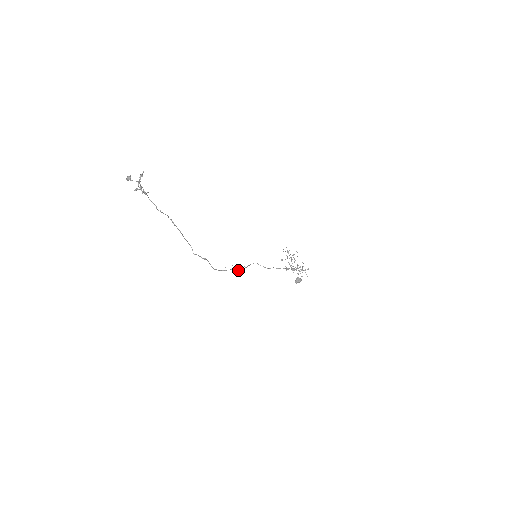
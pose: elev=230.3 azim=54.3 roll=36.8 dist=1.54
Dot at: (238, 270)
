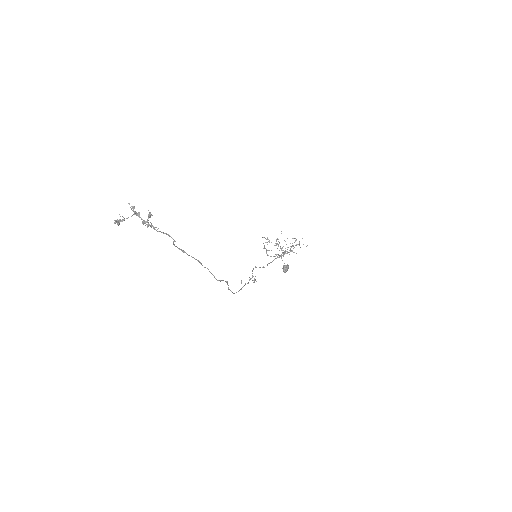
Dot at: (252, 280)
